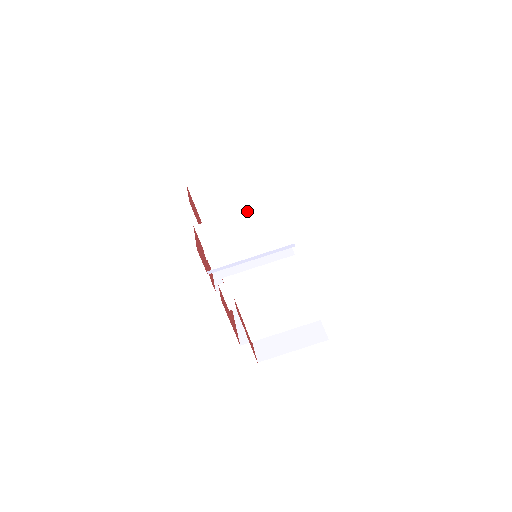
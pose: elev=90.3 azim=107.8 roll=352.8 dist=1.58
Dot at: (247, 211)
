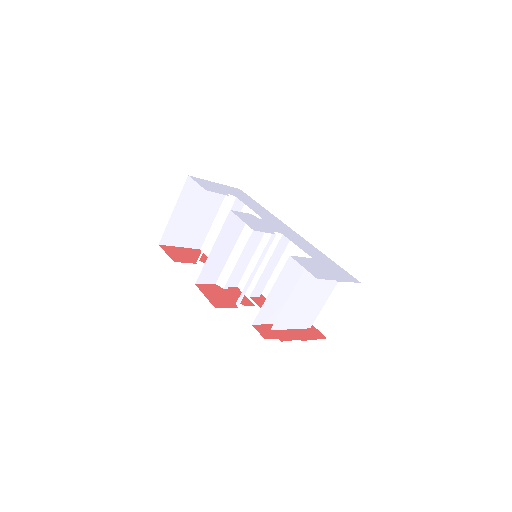
Dot at: (218, 240)
